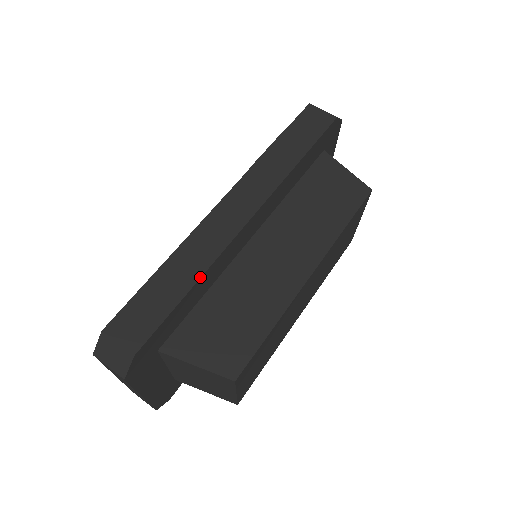
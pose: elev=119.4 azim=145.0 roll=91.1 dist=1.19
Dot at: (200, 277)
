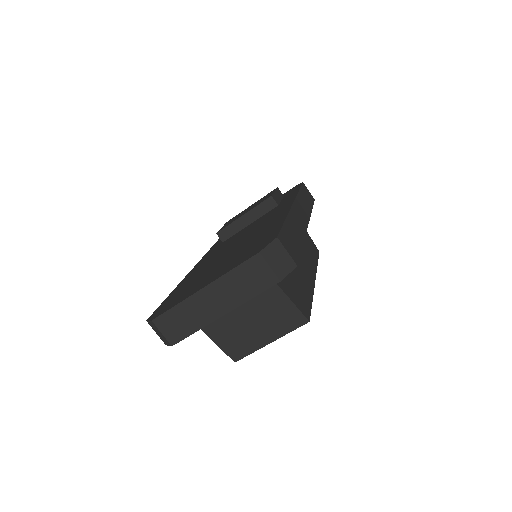
Dot at: occluded
